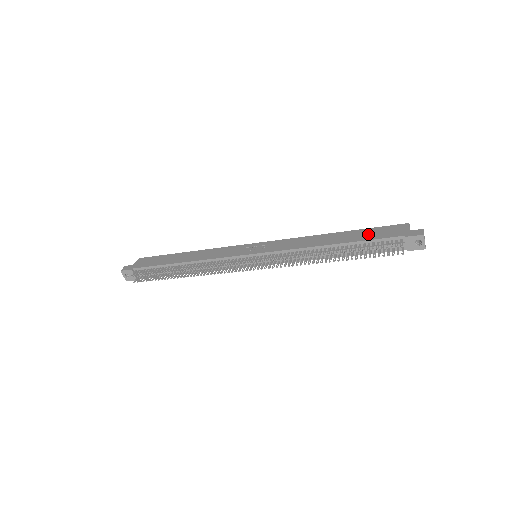
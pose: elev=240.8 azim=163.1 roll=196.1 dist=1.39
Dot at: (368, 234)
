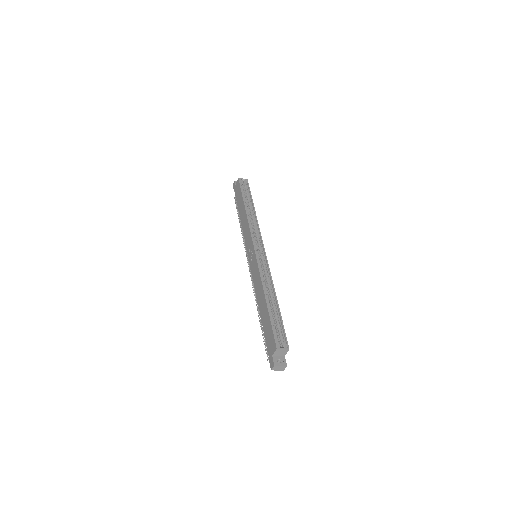
Dot at: (266, 327)
